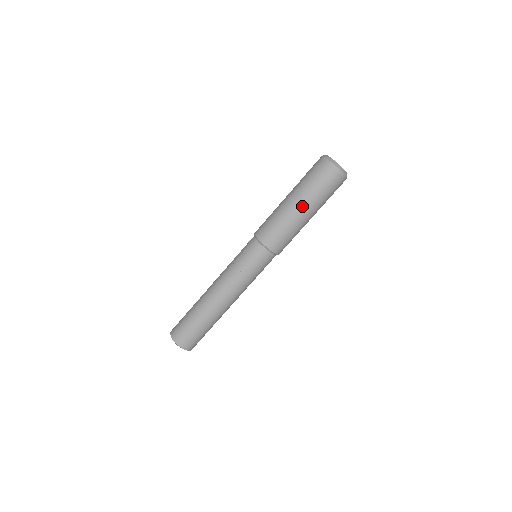
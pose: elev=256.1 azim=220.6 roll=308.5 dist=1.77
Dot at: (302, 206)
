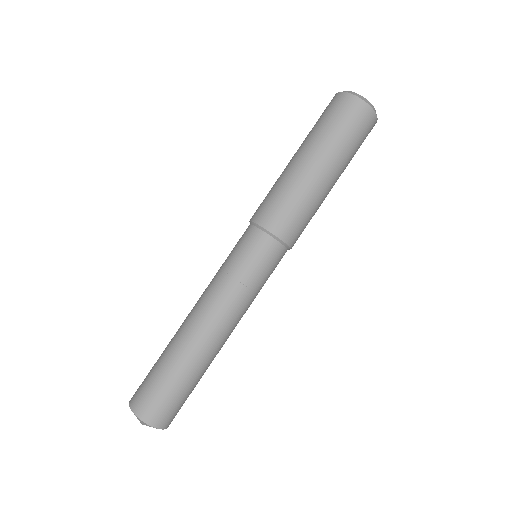
Dot at: (316, 161)
